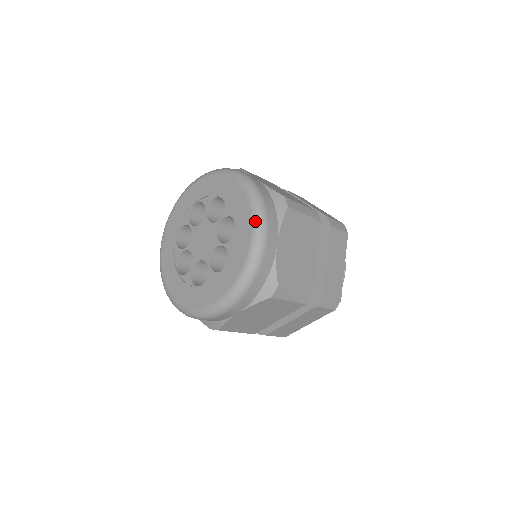
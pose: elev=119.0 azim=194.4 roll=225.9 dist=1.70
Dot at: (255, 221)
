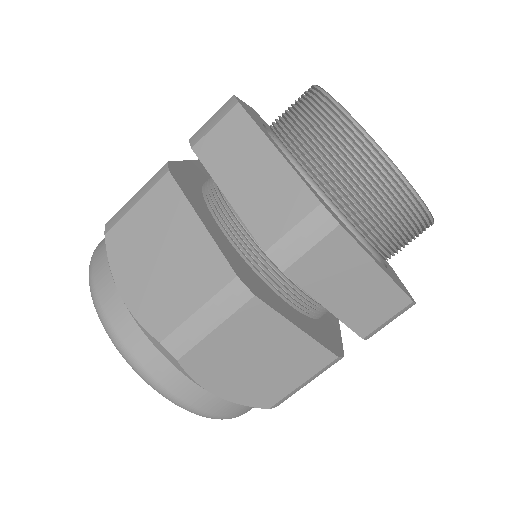
Dot at: (165, 397)
